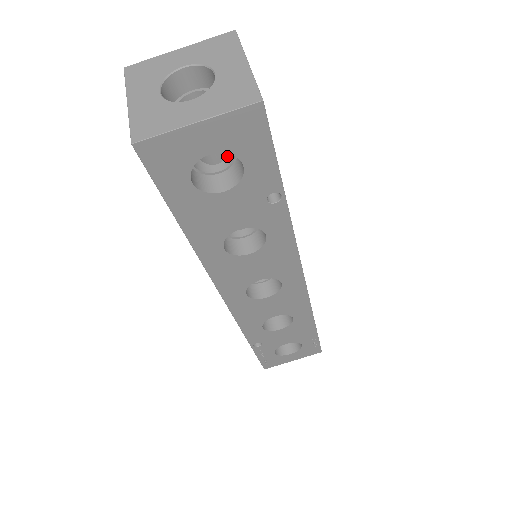
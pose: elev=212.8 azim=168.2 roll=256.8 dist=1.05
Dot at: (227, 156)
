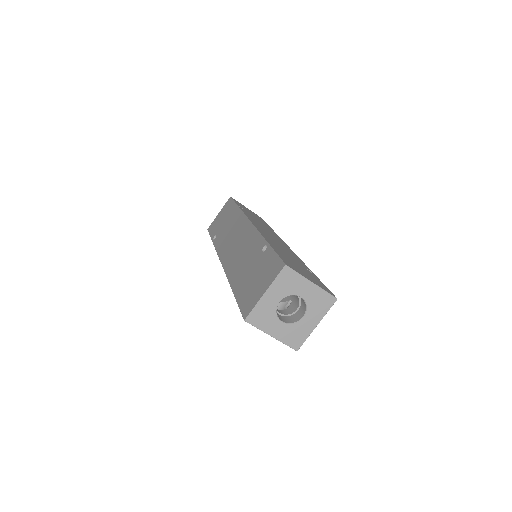
Dot at: occluded
